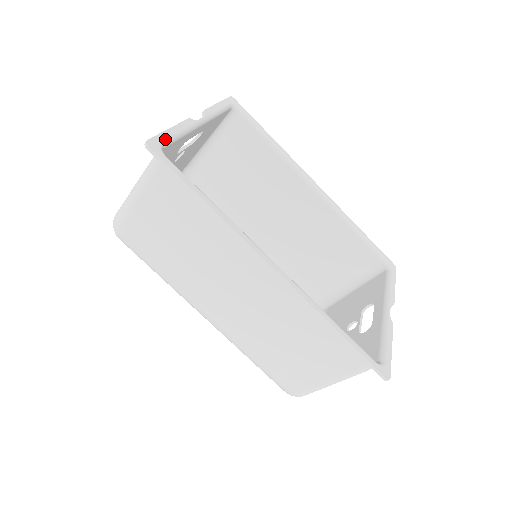
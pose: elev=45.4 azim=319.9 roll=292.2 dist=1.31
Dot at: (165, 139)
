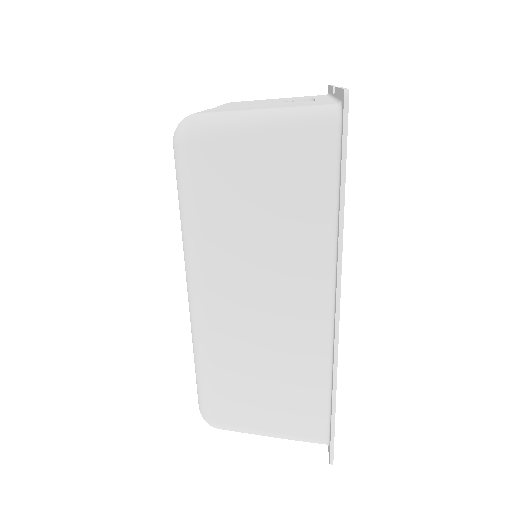
Dot at: occluded
